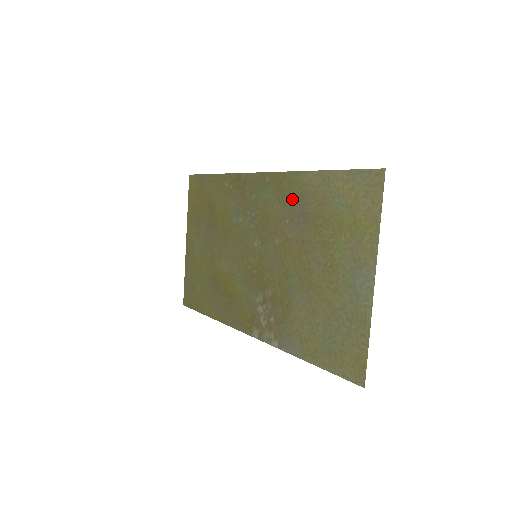
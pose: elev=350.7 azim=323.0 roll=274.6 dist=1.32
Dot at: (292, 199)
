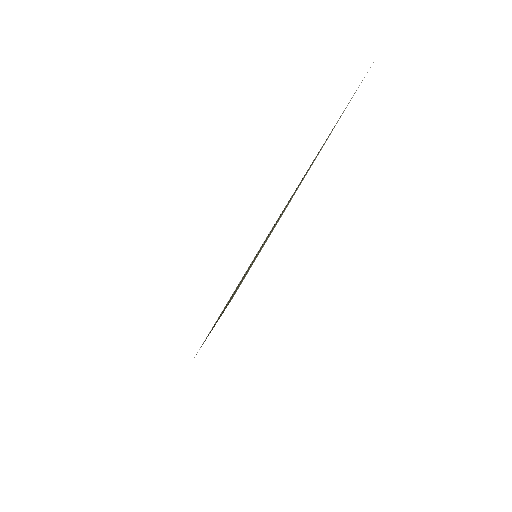
Dot at: occluded
